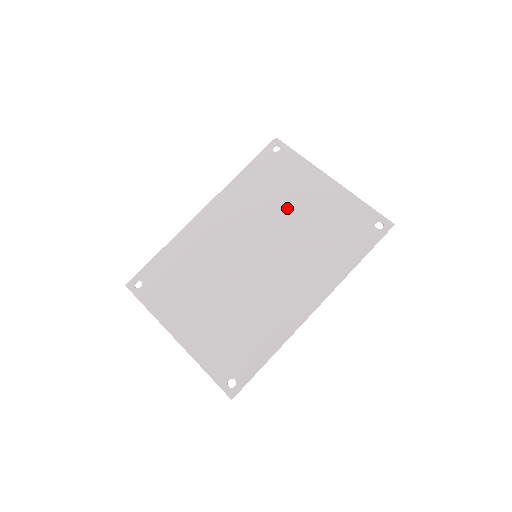
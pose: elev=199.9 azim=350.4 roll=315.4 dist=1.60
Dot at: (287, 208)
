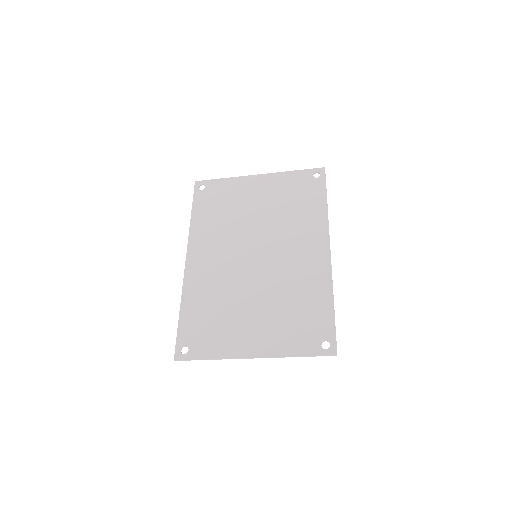
Dot at: (247, 212)
